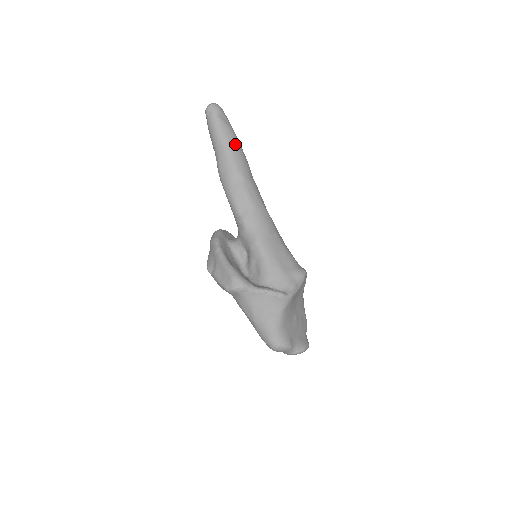
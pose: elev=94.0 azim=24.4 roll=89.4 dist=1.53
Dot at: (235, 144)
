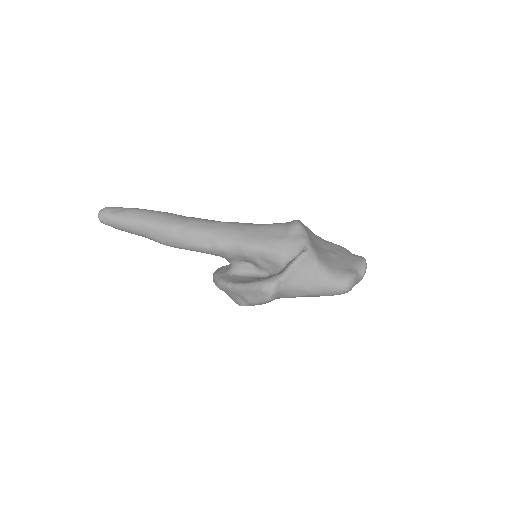
Dot at: (146, 214)
